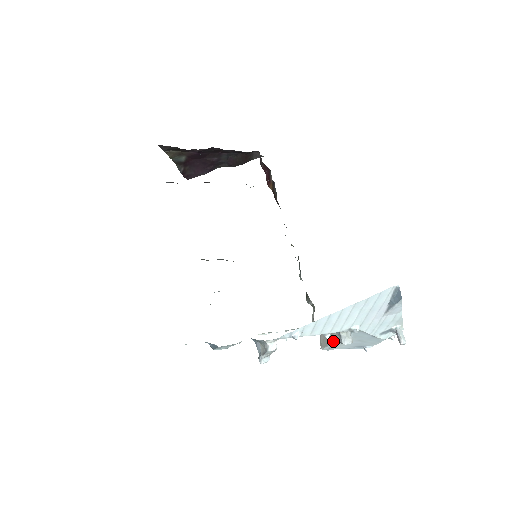
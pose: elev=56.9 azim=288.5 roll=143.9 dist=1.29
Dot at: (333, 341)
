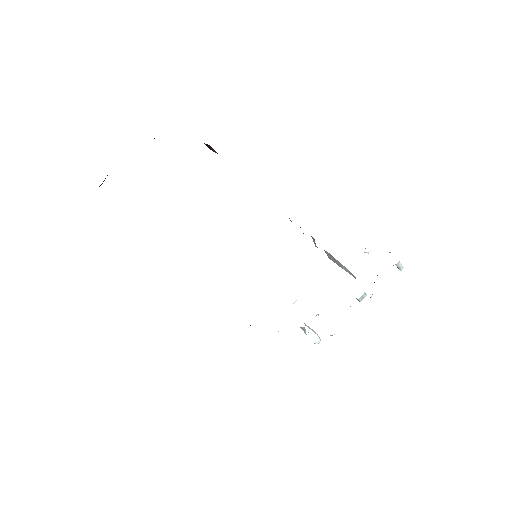
Dot at: occluded
